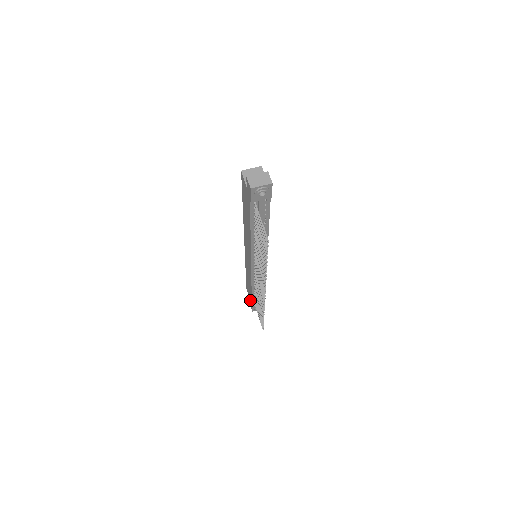
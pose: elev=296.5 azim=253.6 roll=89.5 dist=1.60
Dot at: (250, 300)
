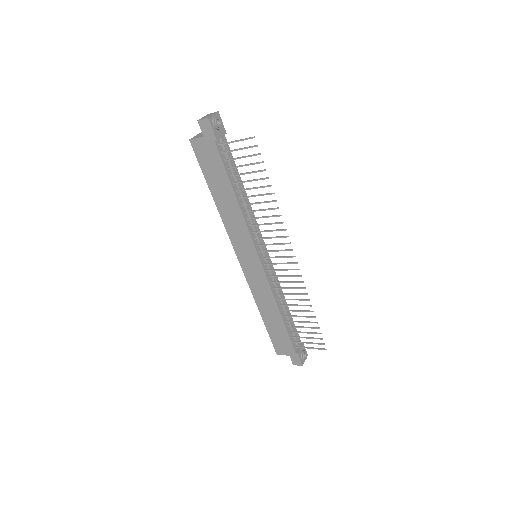
Dot at: (289, 352)
